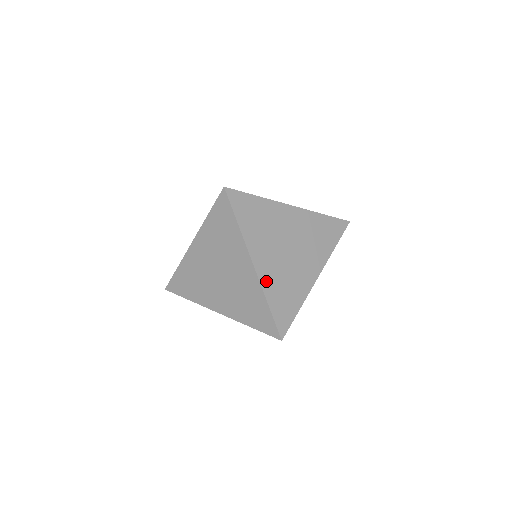
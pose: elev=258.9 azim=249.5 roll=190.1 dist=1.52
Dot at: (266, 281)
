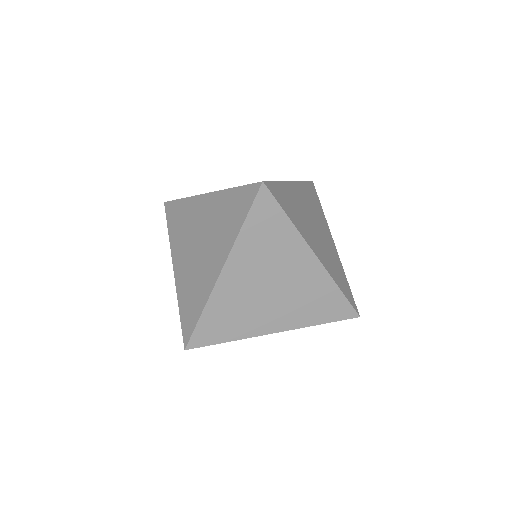
Dot at: occluded
